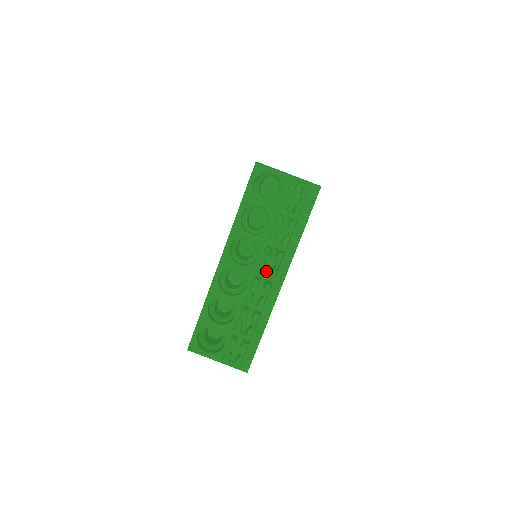
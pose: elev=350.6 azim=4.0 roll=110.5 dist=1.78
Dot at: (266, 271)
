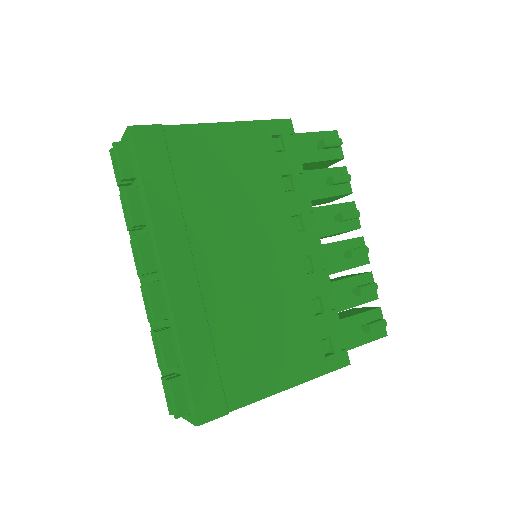
Dot at: occluded
